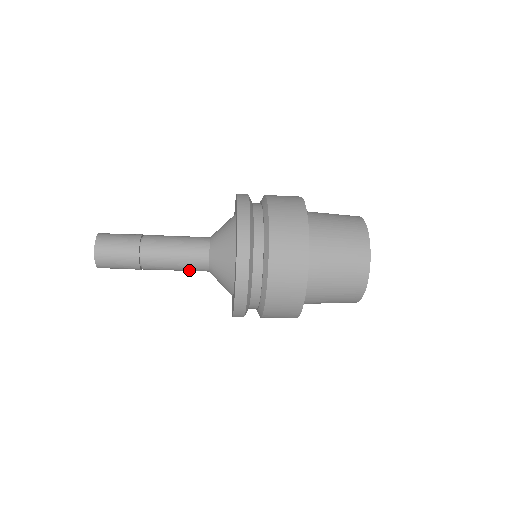
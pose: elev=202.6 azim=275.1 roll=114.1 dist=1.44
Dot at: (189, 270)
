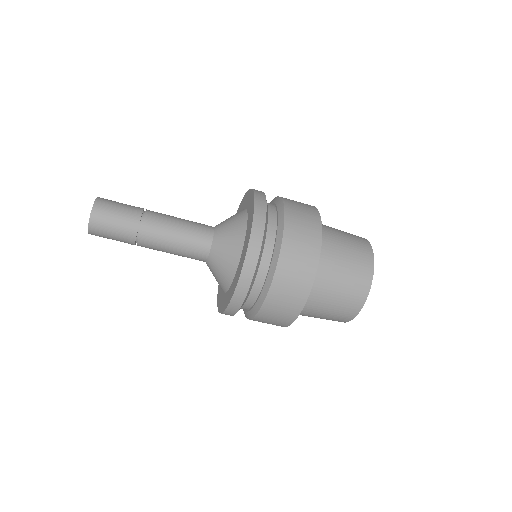
Dot at: (187, 251)
